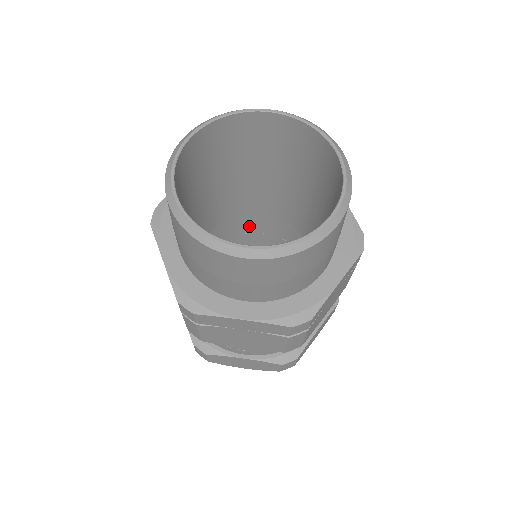
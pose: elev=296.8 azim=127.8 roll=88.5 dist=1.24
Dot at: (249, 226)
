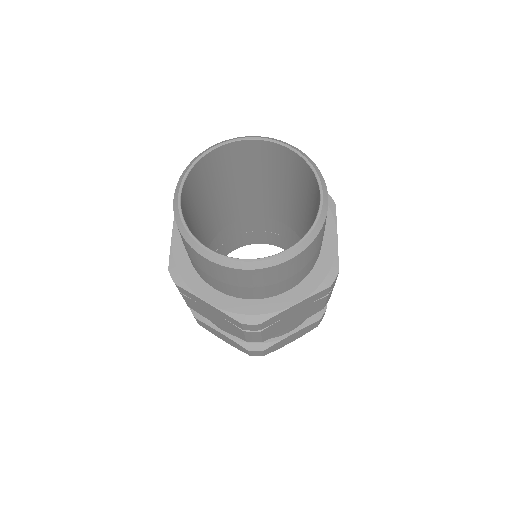
Dot at: (222, 238)
